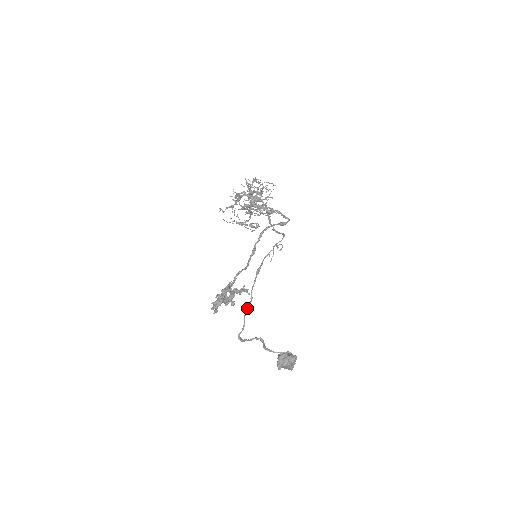
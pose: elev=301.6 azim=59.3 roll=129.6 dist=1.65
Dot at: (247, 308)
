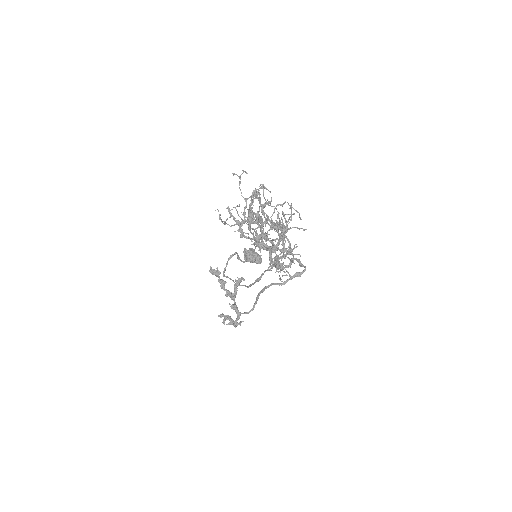
Dot at: occluded
